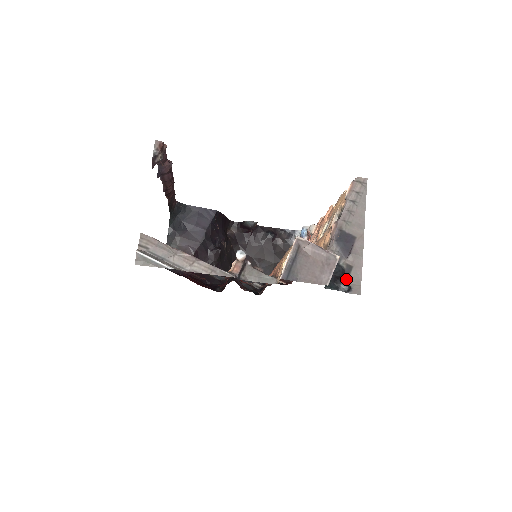
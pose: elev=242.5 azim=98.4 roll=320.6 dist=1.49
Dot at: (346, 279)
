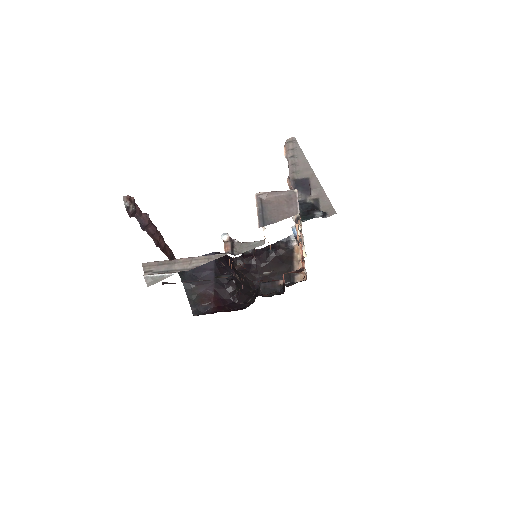
Dot at: (318, 209)
